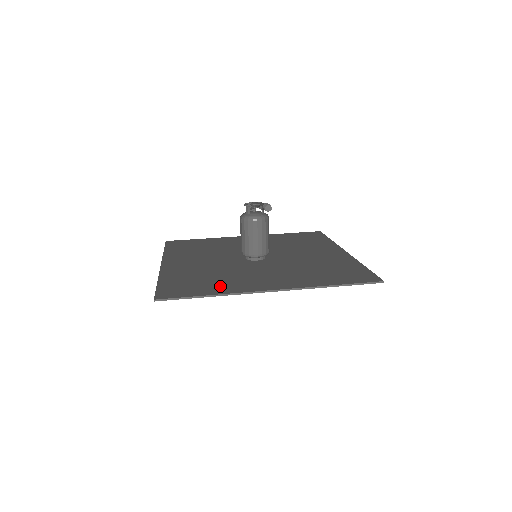
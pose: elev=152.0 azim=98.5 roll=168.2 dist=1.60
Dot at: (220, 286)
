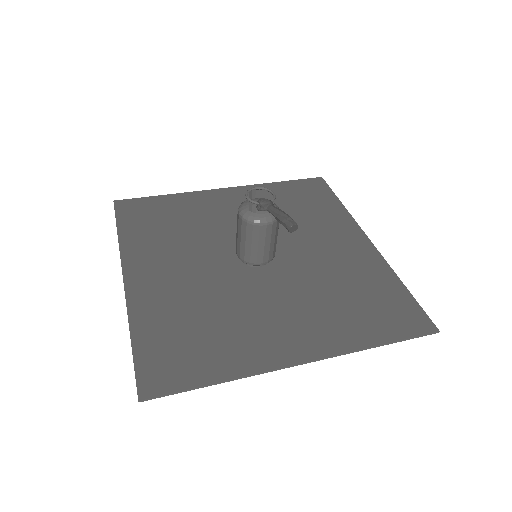
Dot at: (227, 352)
